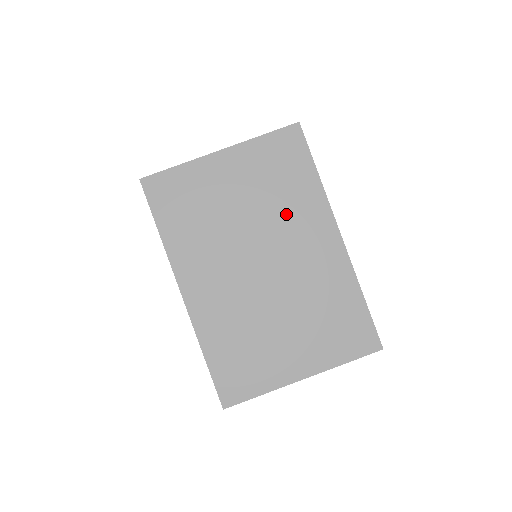
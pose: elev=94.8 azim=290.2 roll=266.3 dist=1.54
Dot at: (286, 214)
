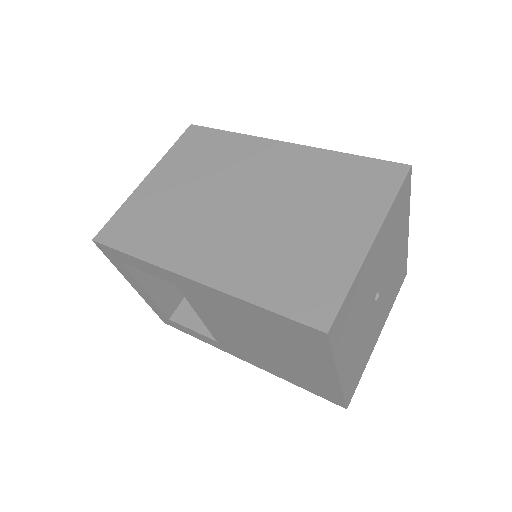
Dot at: (231, 166)
